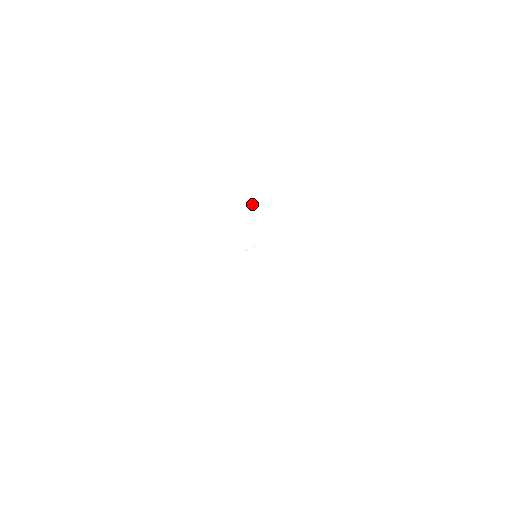
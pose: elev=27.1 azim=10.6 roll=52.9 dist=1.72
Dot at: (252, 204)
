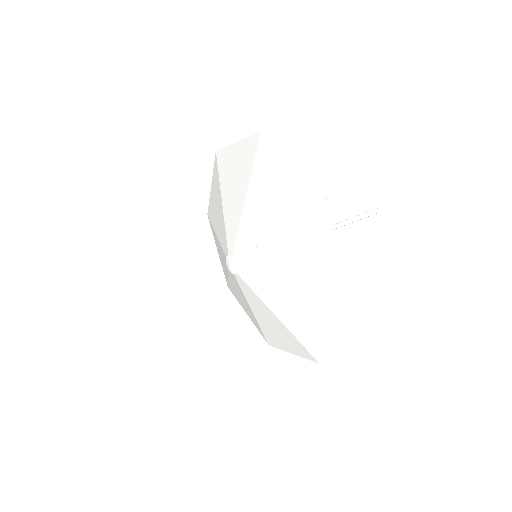
Dot at: (214, 179)
